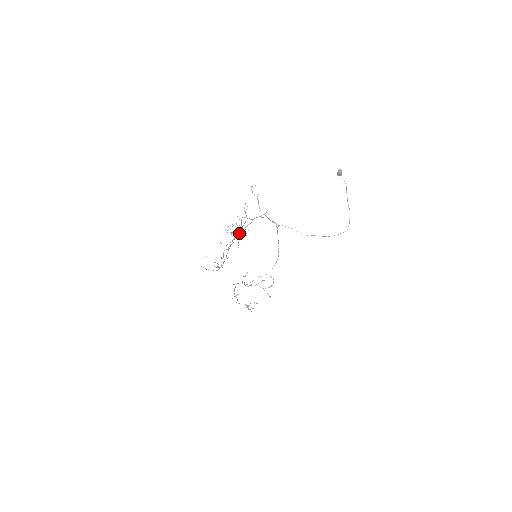
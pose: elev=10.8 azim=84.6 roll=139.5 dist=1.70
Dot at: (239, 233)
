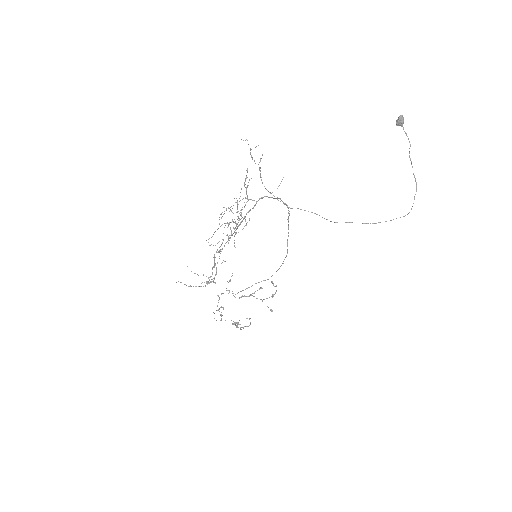
Dot at: (237, 224)
